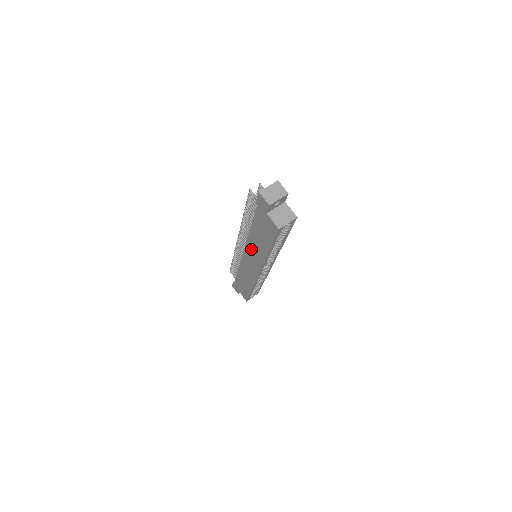
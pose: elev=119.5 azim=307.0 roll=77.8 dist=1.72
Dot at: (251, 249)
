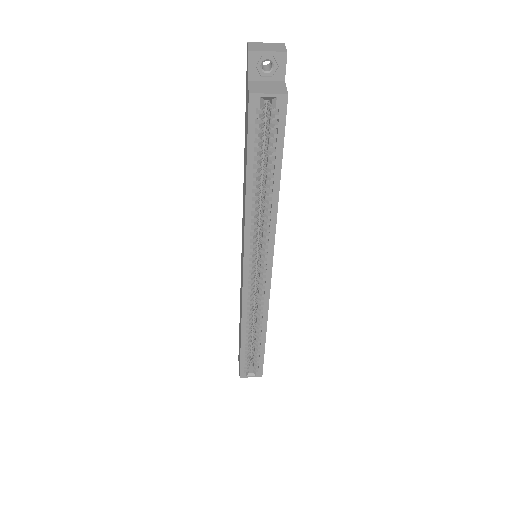
Dot at: occluded
